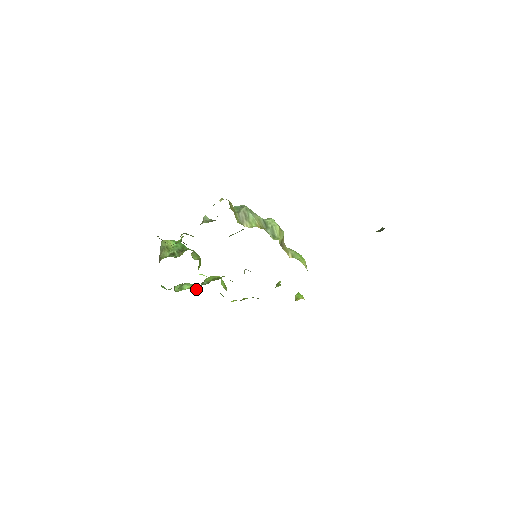
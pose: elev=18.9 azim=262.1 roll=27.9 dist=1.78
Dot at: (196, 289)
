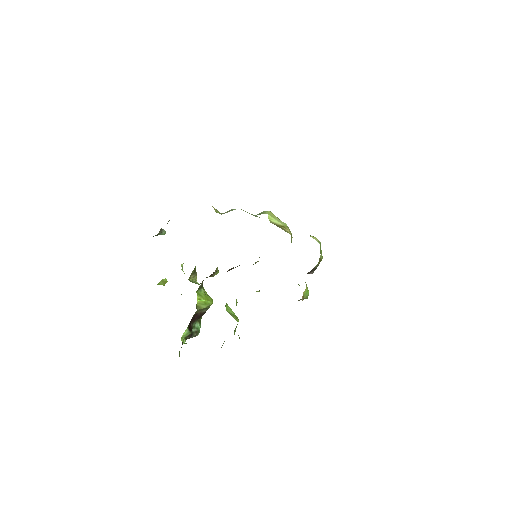
Dot at: occluded
